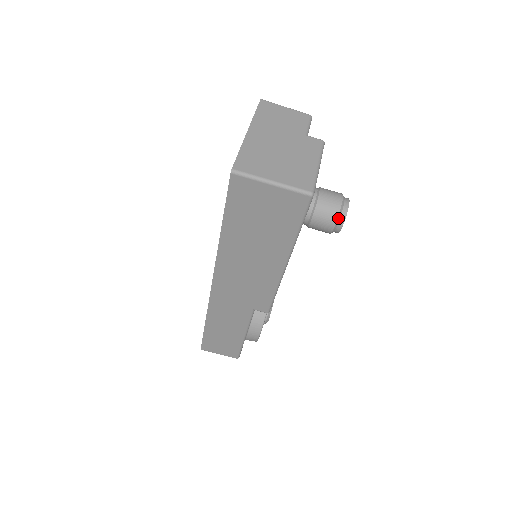
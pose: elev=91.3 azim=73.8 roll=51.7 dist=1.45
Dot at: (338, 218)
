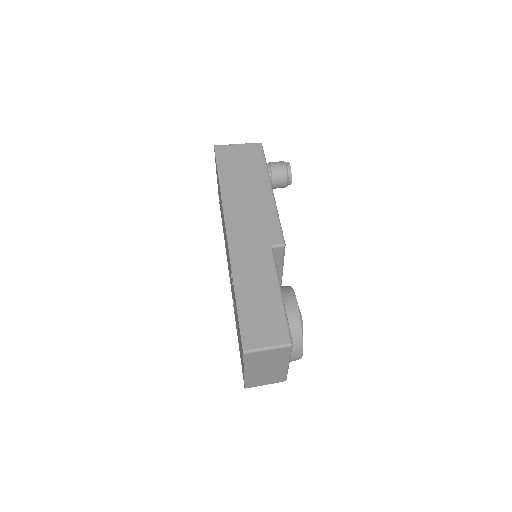
Dot at: (284, 162)
